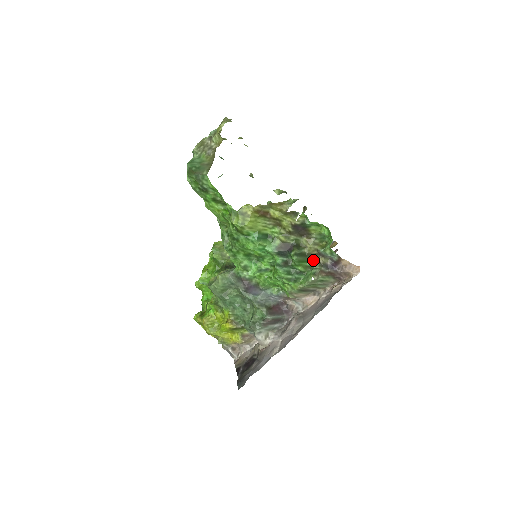
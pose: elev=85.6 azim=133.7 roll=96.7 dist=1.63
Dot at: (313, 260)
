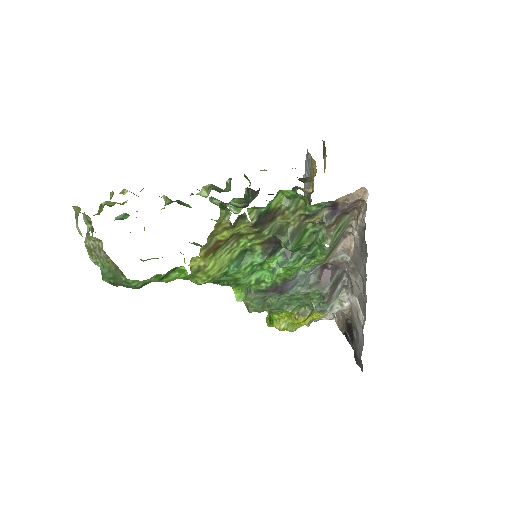
Dot at: (309, 224)
